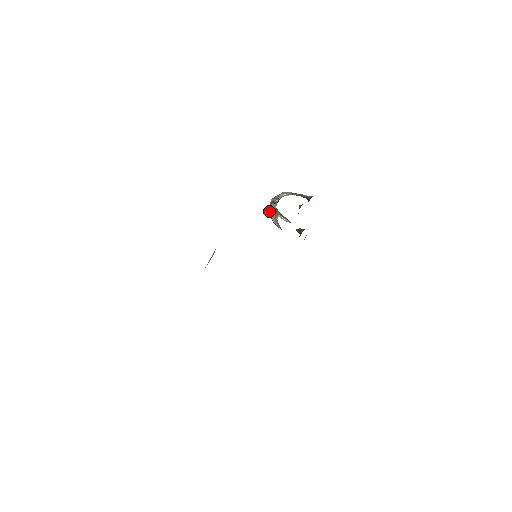
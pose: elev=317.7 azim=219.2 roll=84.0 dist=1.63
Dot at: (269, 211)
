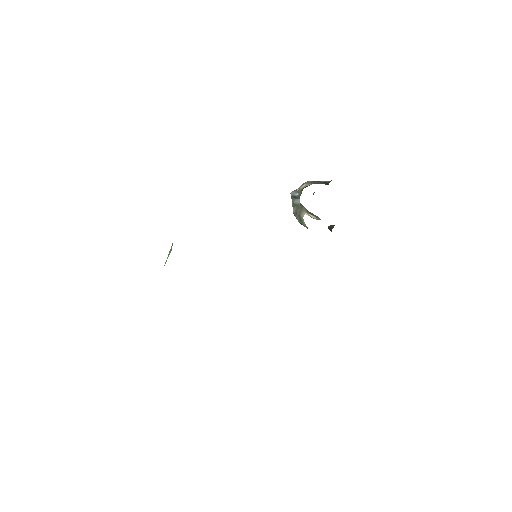
Dot at: occluded
